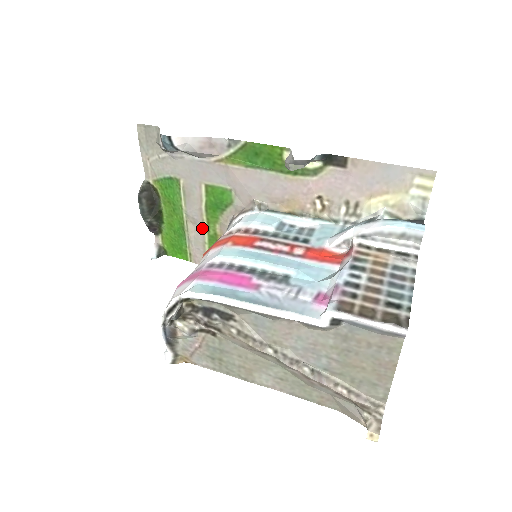
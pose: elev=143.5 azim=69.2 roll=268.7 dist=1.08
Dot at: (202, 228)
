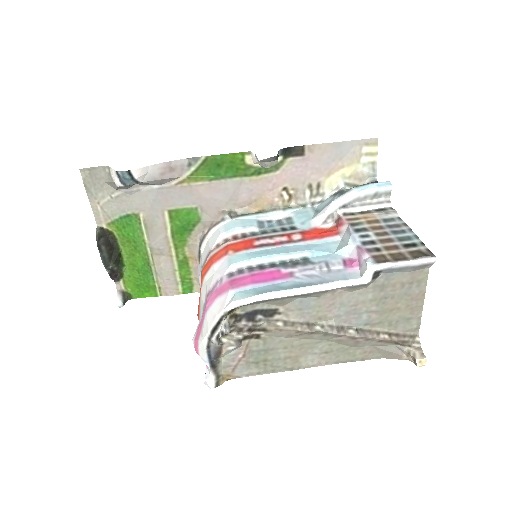
Dot at: (170, 256)
